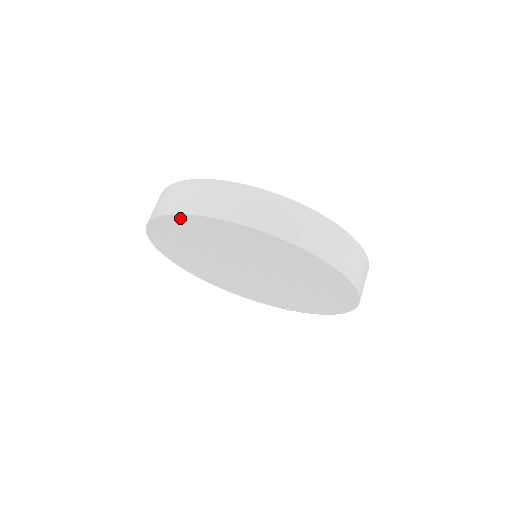
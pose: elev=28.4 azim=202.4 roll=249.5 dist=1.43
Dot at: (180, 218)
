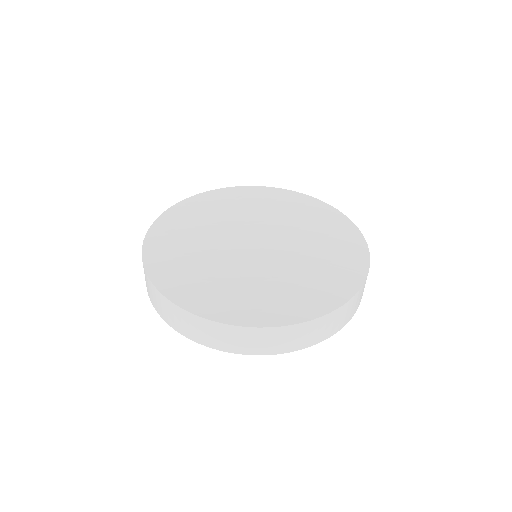
Dot at: occluded
